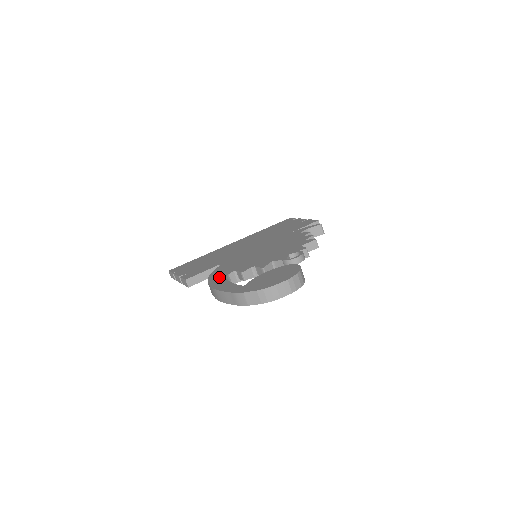
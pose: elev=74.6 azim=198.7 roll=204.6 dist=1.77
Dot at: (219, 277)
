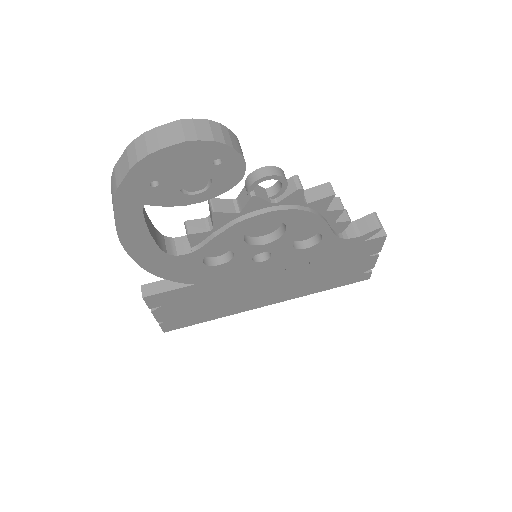
Dot at: occluded
